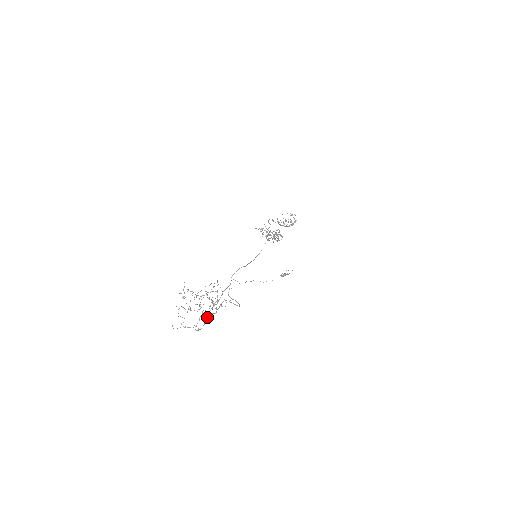
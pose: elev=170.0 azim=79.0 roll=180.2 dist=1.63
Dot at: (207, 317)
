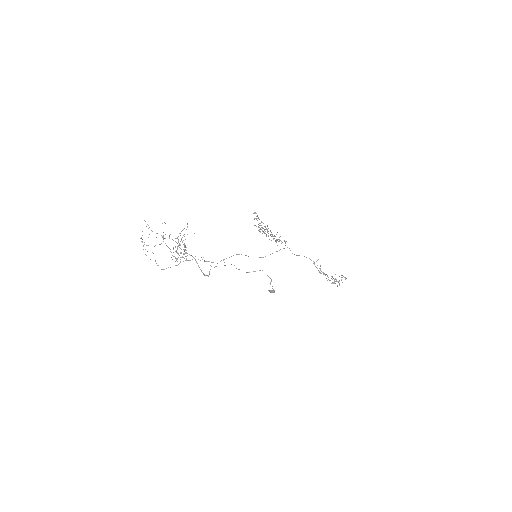
Dot at: (175, 265)
